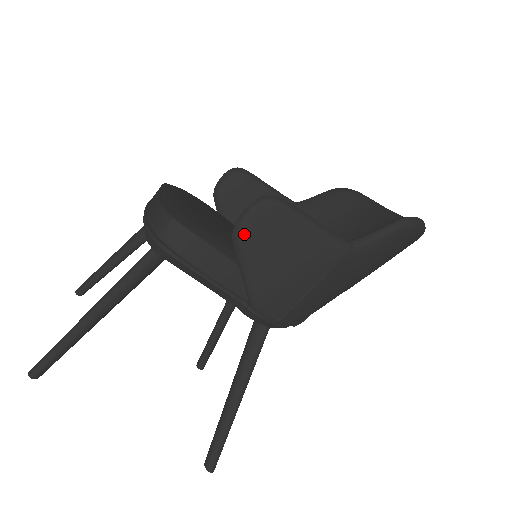
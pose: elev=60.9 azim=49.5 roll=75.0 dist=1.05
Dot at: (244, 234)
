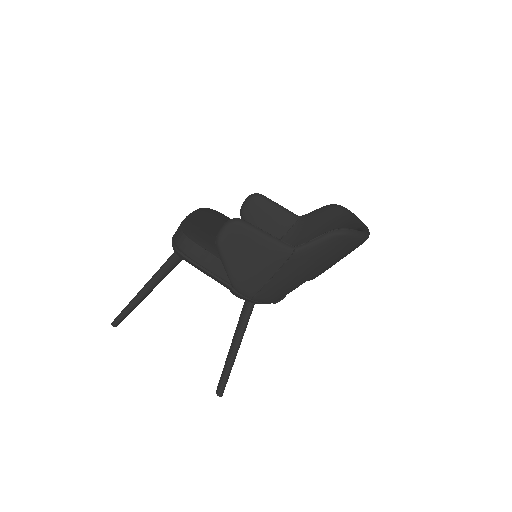
Dot at: (221, 243)
